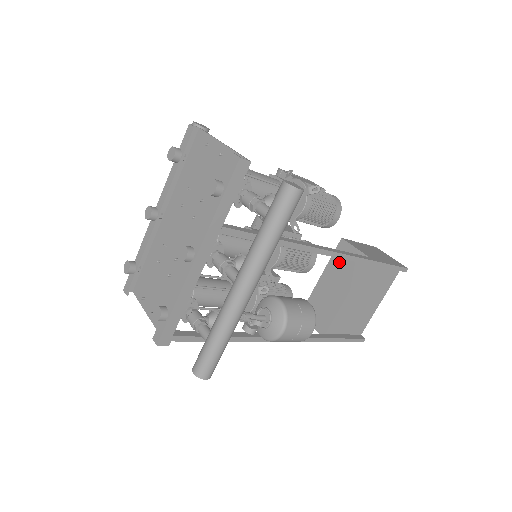
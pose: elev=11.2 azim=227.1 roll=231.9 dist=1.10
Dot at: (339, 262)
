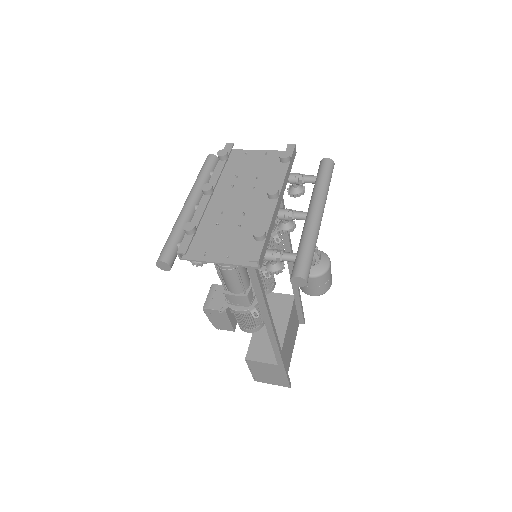
Dot at: (270, 307)
